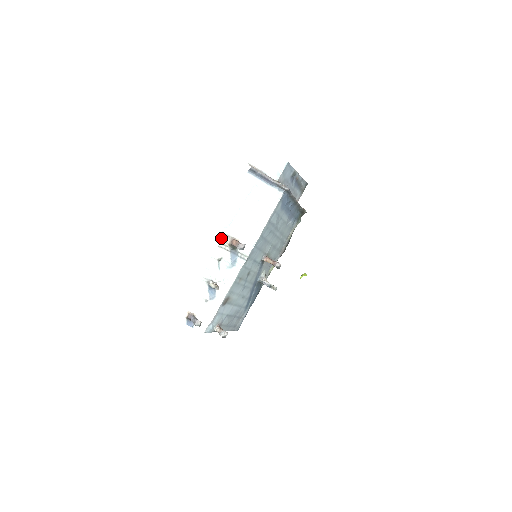
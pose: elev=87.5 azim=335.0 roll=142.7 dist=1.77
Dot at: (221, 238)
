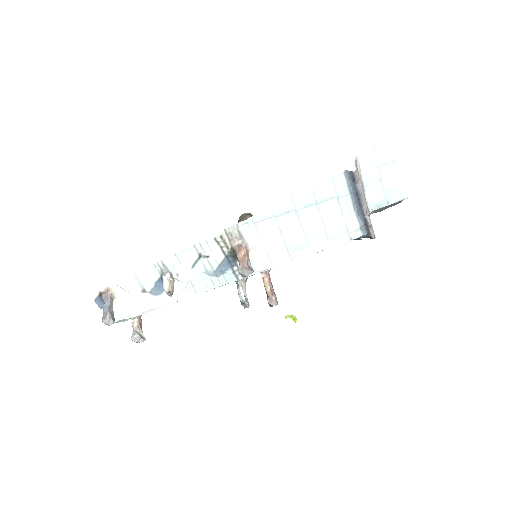
Dot at: (228, 231)
